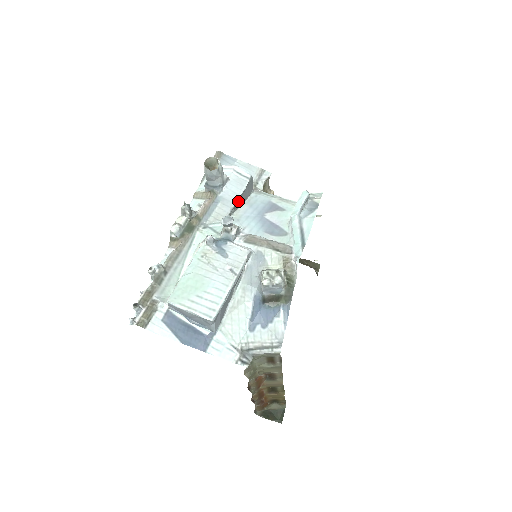
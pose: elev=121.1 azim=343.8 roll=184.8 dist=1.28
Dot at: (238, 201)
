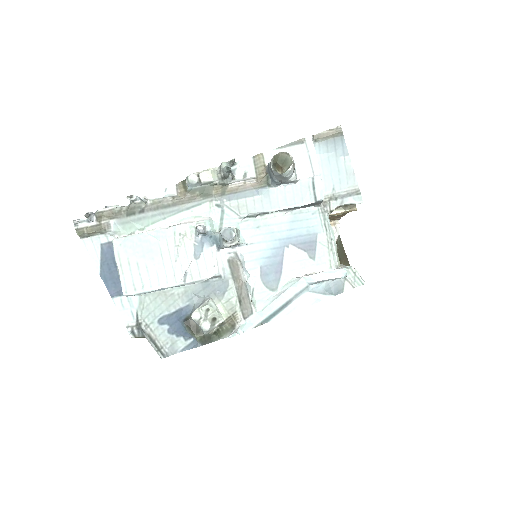
Dot at: (282, 209)
